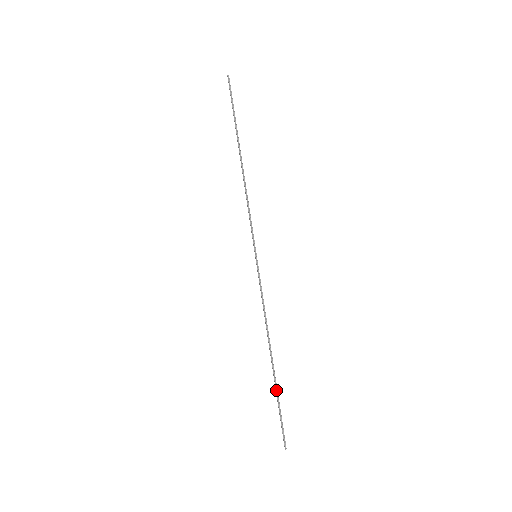
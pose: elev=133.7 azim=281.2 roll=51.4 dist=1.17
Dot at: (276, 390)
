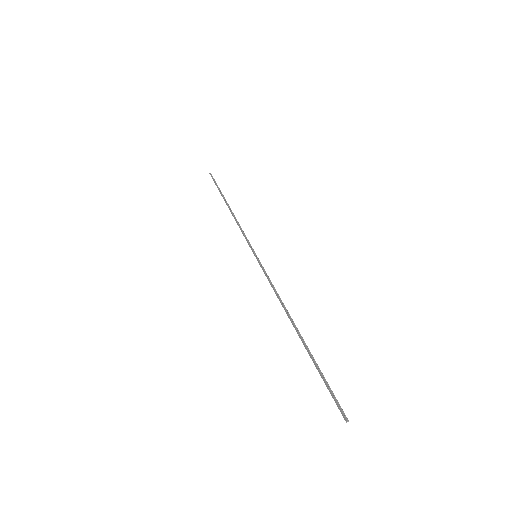
Dot at: (311, 356)
